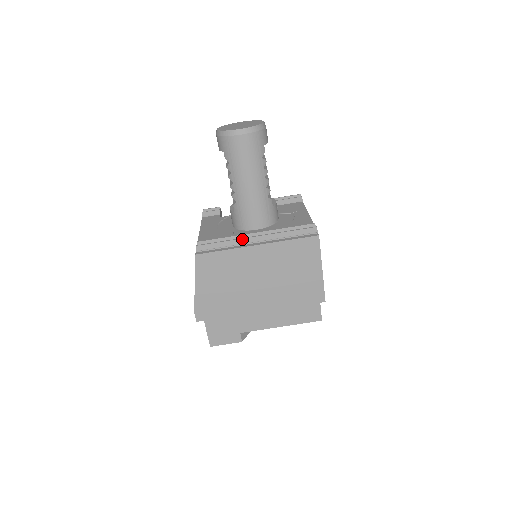
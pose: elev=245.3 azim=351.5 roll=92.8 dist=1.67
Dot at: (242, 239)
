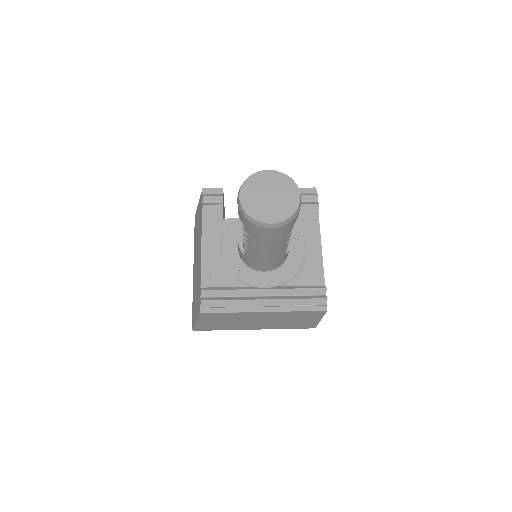
Dot at: (250, 302)
